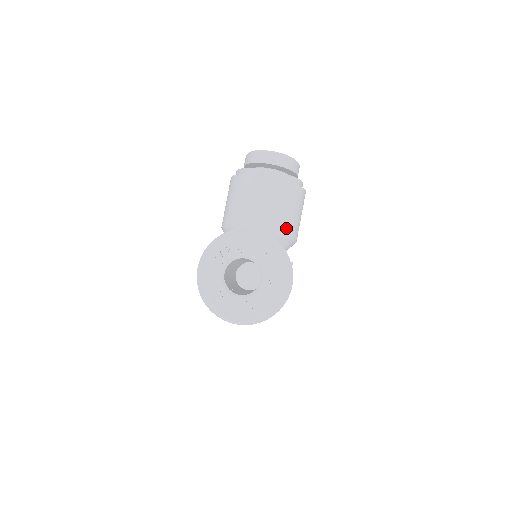
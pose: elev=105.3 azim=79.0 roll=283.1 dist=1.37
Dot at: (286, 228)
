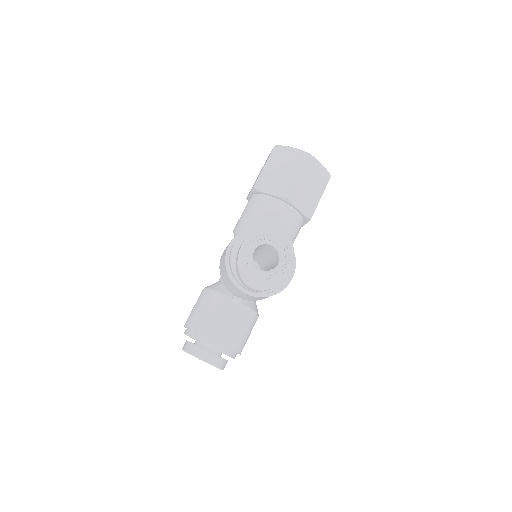
Dot at: occluded
